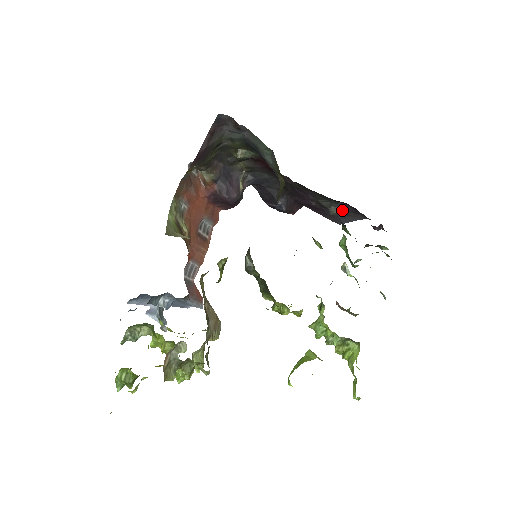
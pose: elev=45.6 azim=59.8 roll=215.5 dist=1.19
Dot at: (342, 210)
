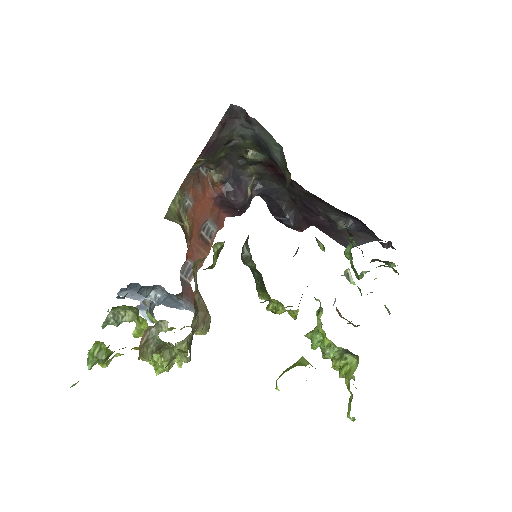
Dot at: (351, 226)
